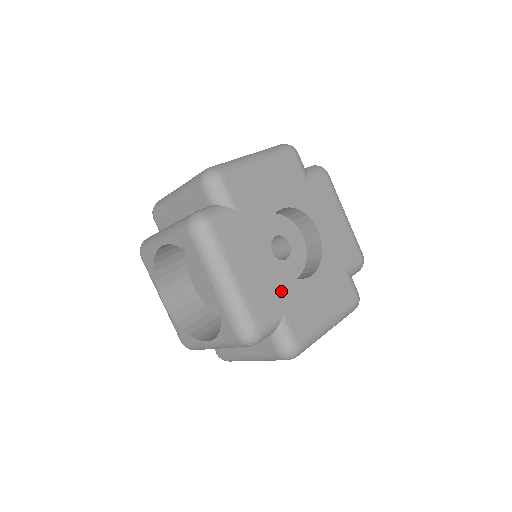
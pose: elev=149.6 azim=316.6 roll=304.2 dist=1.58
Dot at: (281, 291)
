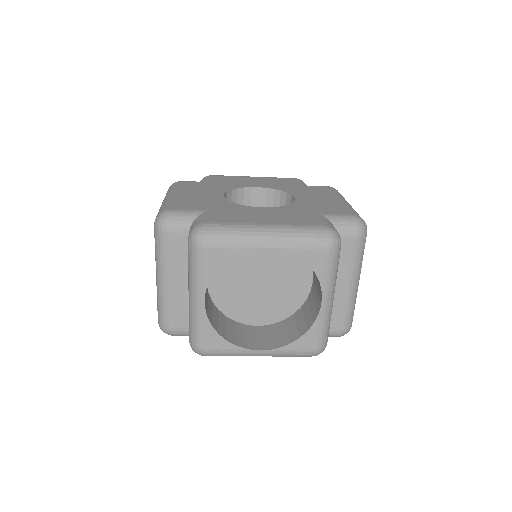
Dot at: (216, 205)
